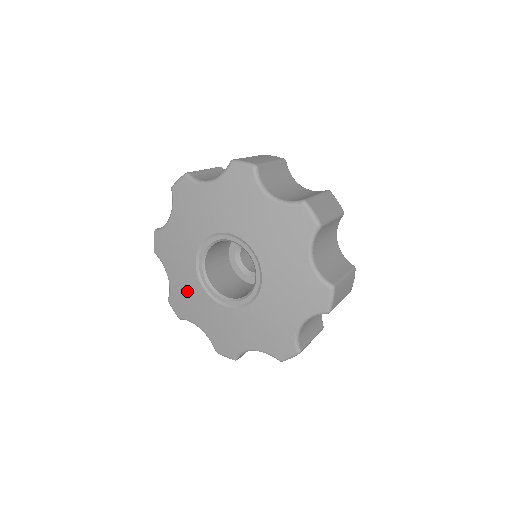
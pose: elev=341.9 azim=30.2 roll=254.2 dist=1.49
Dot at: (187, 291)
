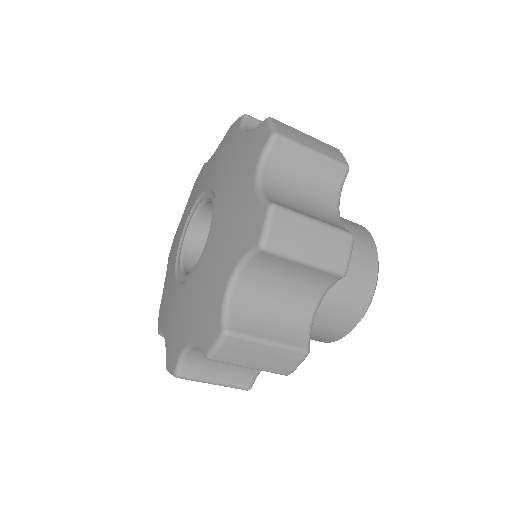
Dot at: (168, 285)
